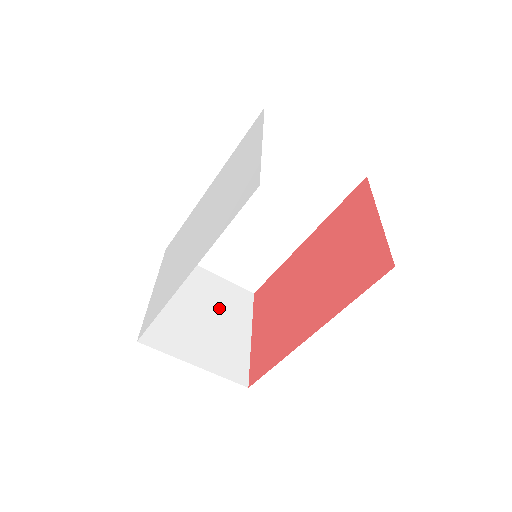
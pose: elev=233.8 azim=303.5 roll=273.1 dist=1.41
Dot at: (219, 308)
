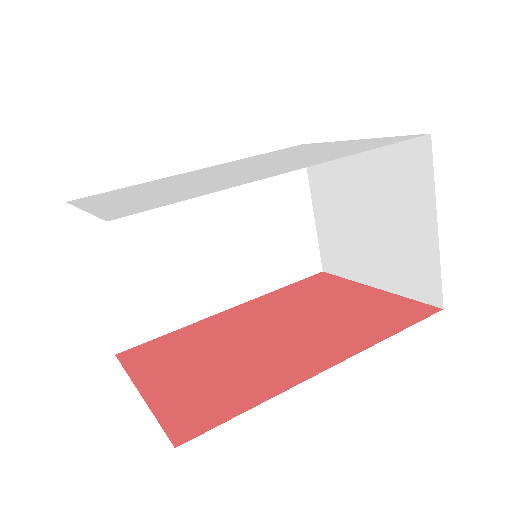
Dot at: occluded
